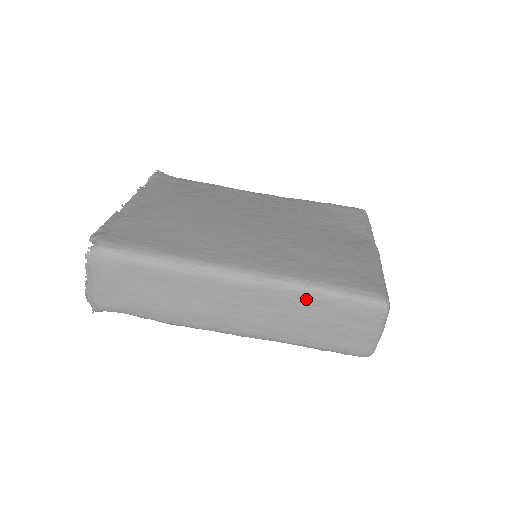
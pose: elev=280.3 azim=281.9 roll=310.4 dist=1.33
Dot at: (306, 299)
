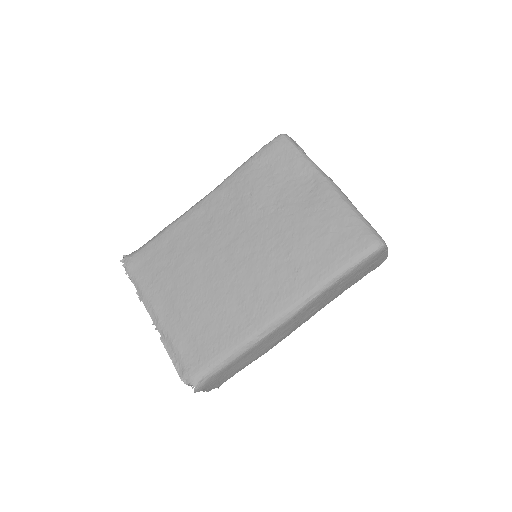
Dot at: (334, 287)
